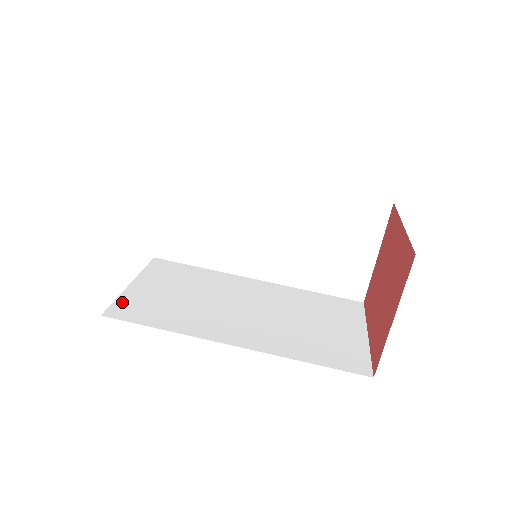
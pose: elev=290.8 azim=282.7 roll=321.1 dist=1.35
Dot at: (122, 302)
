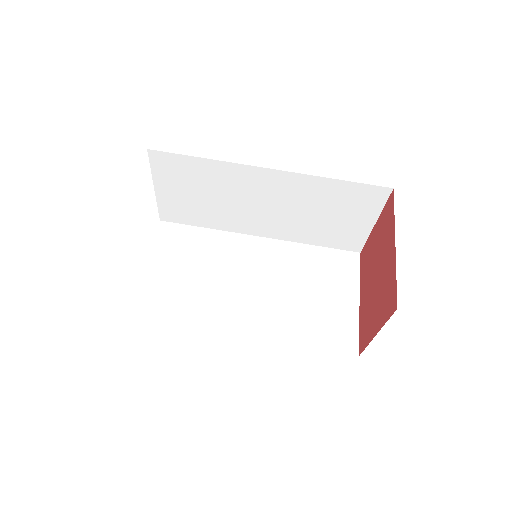
Dot at: (142, 297)
